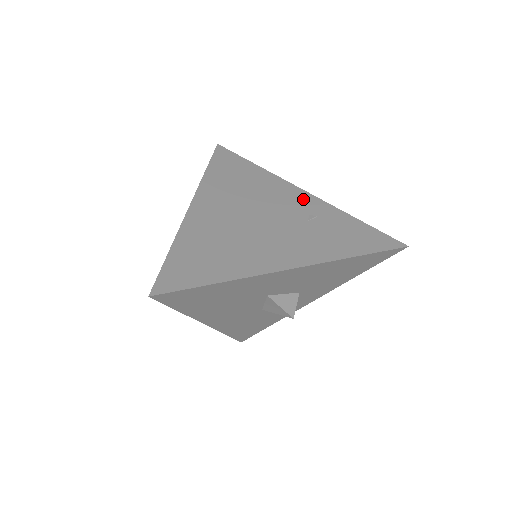
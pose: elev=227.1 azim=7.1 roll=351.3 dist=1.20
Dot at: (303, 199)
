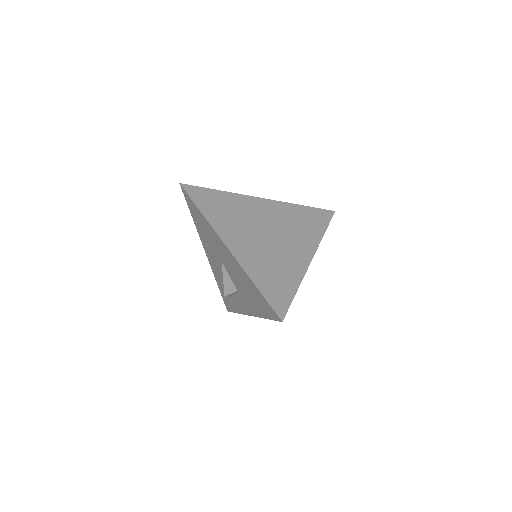
Dot at: (269, 206)
